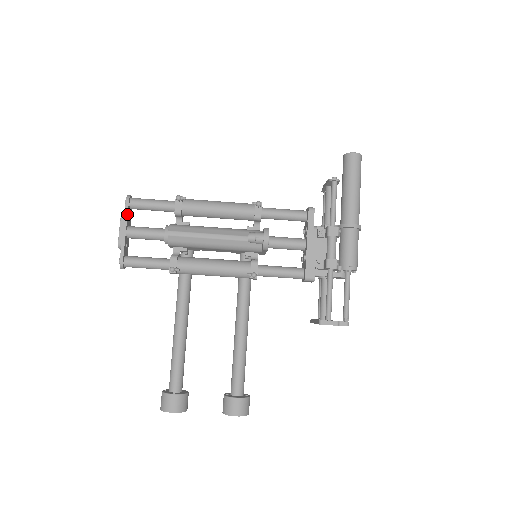
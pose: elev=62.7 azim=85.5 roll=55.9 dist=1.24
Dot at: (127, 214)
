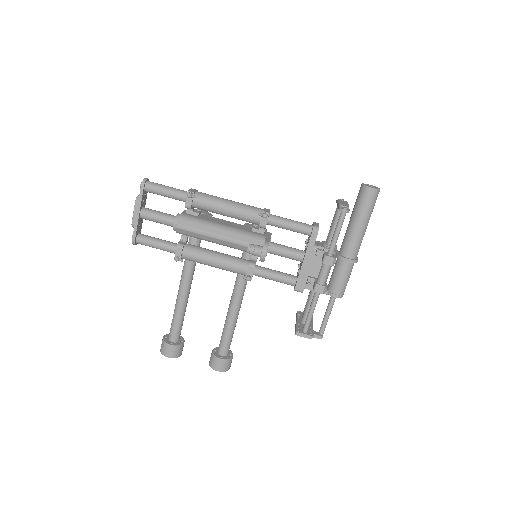
Dot at: (141, 199)
